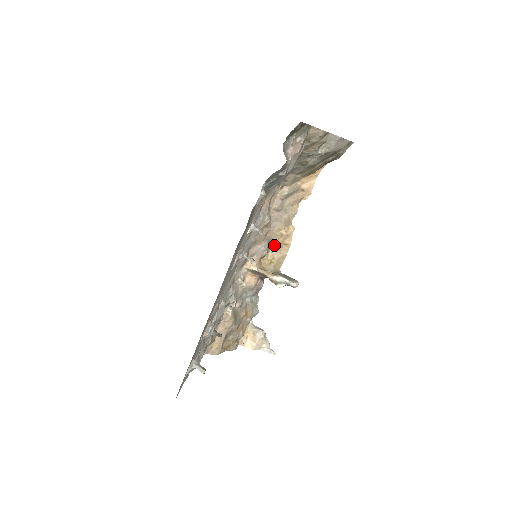
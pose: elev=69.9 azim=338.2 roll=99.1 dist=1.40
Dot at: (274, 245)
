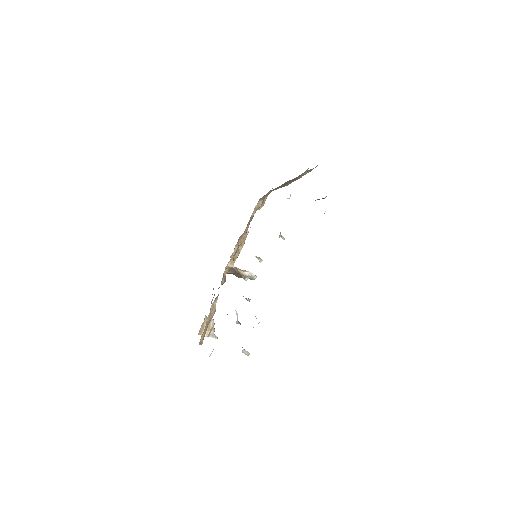
Dot at: (237, 246)
